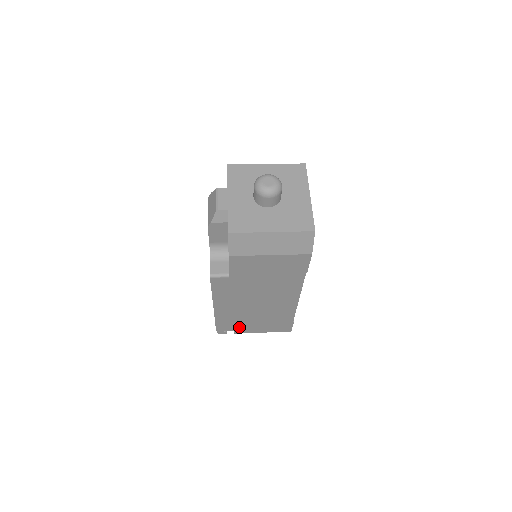
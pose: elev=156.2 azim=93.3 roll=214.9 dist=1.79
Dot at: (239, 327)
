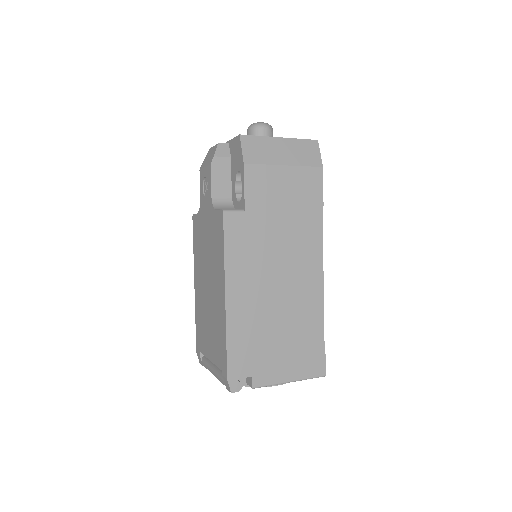
Dot at: (258, 364)
